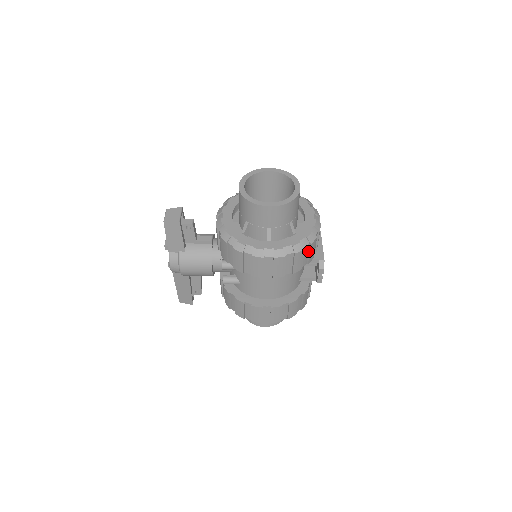
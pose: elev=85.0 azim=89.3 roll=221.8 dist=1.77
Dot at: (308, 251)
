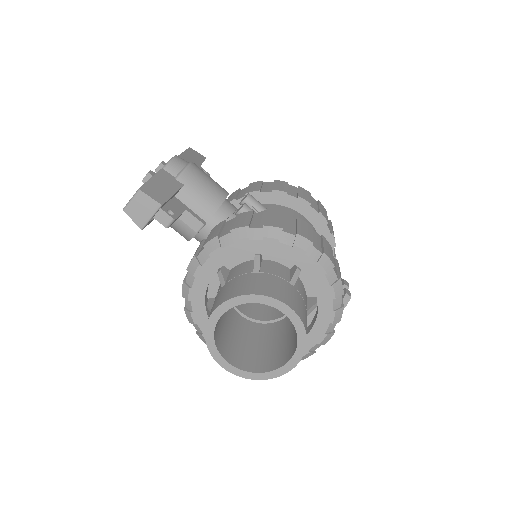
Dot at: occluded
